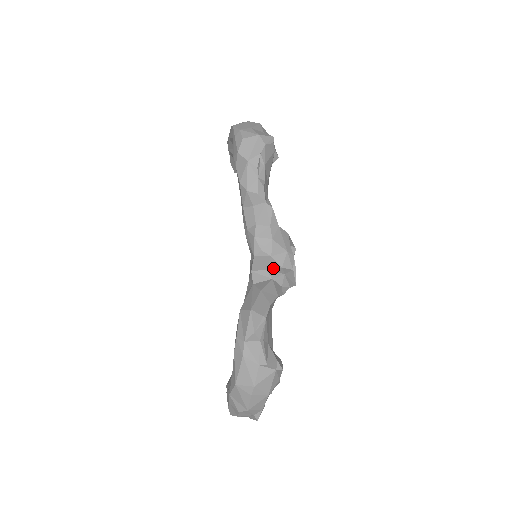
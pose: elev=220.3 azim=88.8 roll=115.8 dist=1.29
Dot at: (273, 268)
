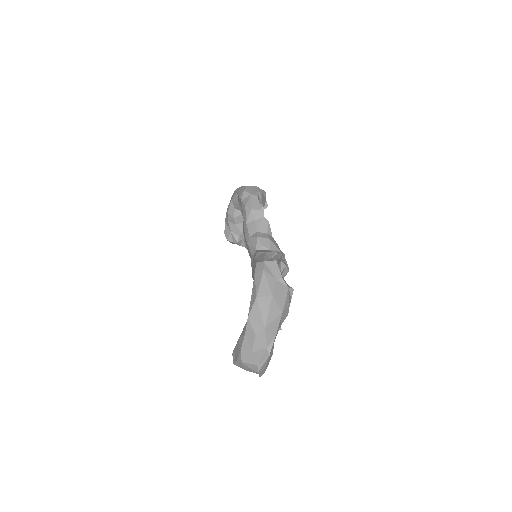
Dot at: occluded
